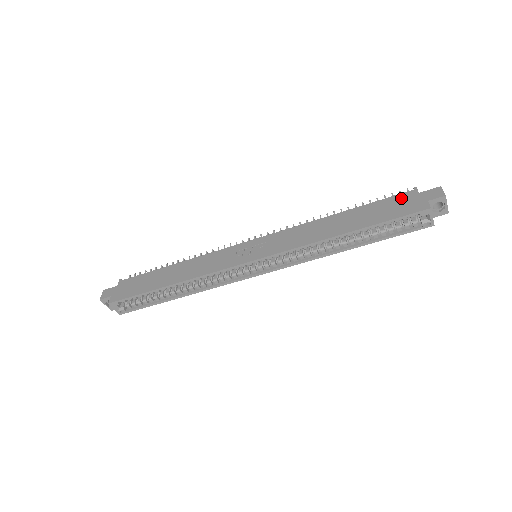
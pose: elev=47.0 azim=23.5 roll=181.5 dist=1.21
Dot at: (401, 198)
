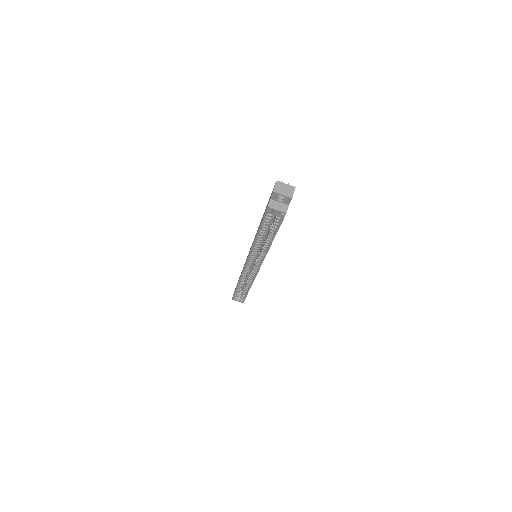
Dot at: occluded
